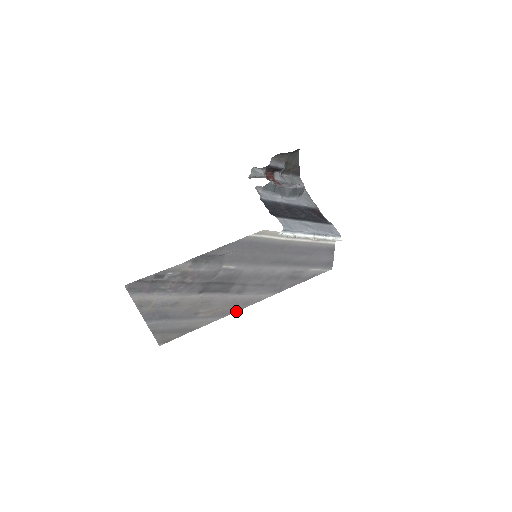
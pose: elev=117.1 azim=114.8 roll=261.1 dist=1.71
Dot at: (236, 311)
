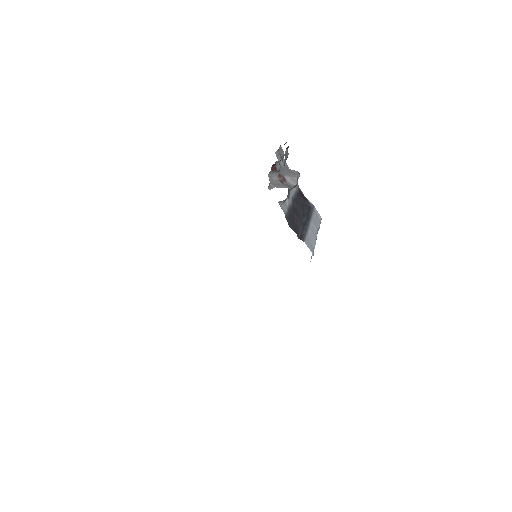
Dot at: occluded
